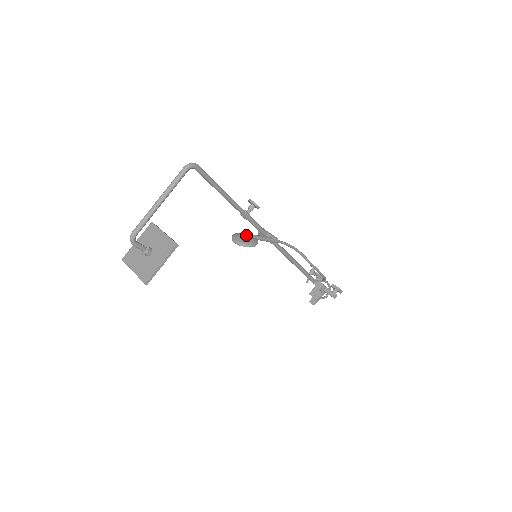
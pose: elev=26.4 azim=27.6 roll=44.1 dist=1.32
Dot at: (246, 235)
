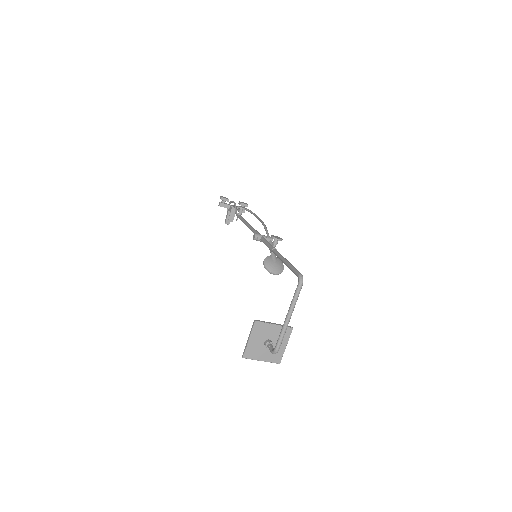
Dot at: (274, 261)
